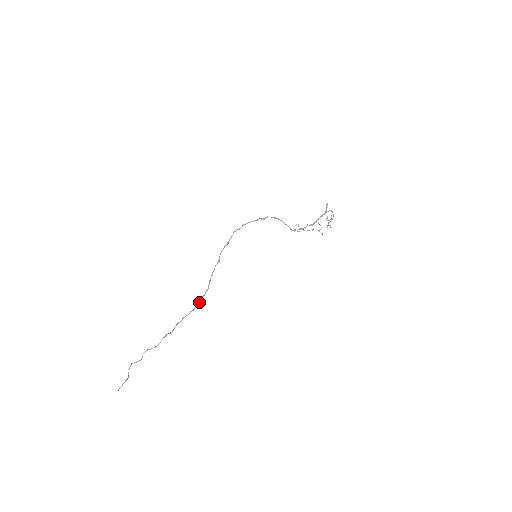
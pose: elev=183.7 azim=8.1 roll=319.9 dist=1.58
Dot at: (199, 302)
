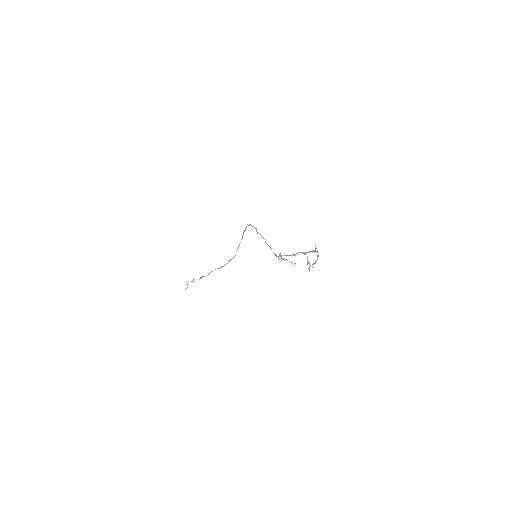
Dot at: occluded
